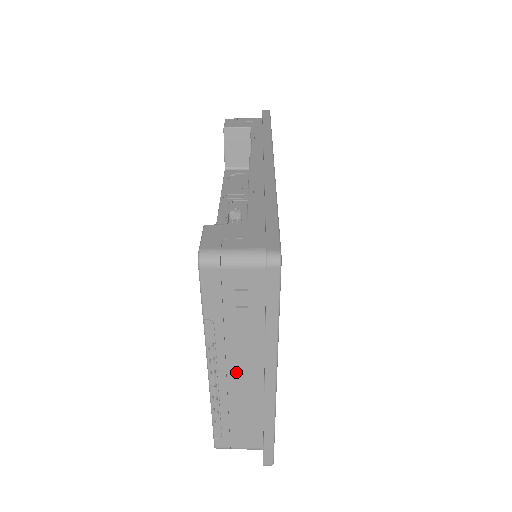
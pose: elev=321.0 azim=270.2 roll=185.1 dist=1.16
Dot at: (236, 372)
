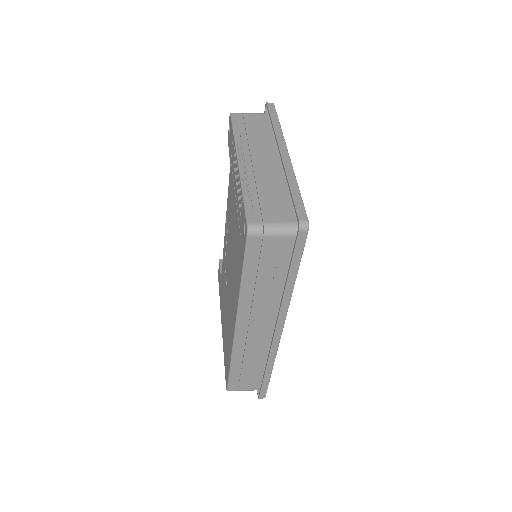
Dot at: (258, 160)
